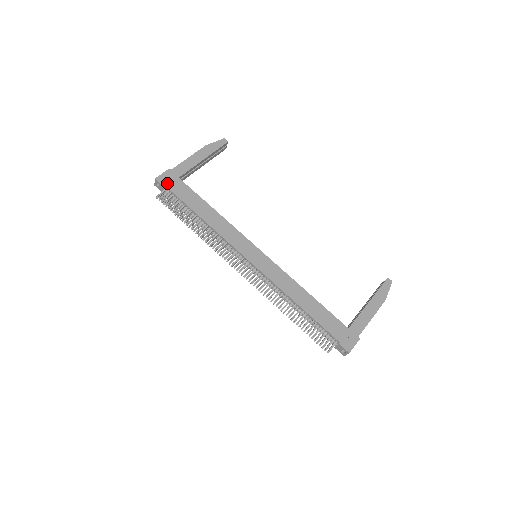
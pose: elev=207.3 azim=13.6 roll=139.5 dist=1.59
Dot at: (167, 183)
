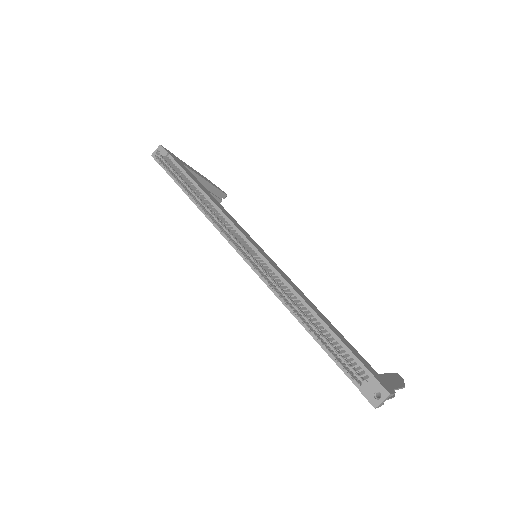
Dot at: (172, 155)
